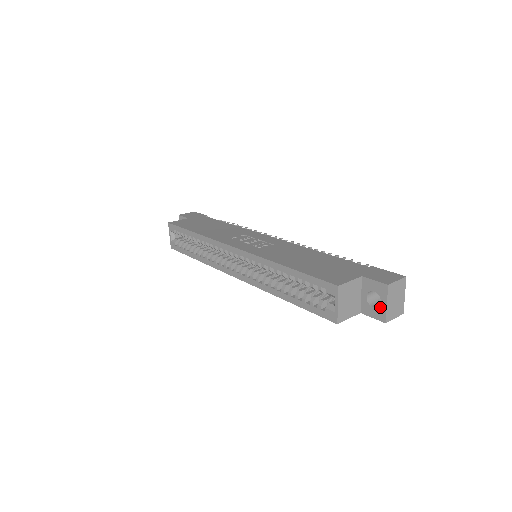
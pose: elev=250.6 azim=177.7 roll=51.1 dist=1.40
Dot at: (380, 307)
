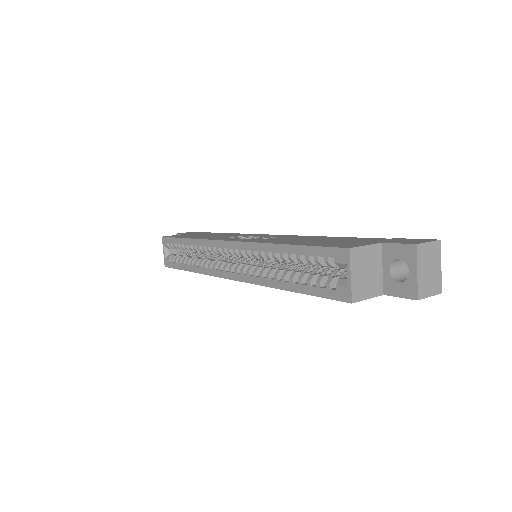
Dot at: (408, 279)
